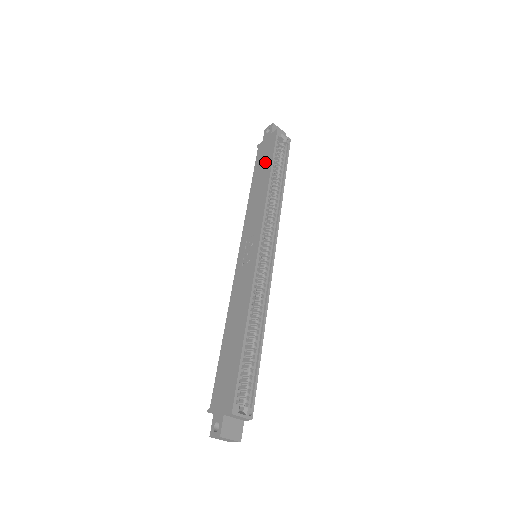
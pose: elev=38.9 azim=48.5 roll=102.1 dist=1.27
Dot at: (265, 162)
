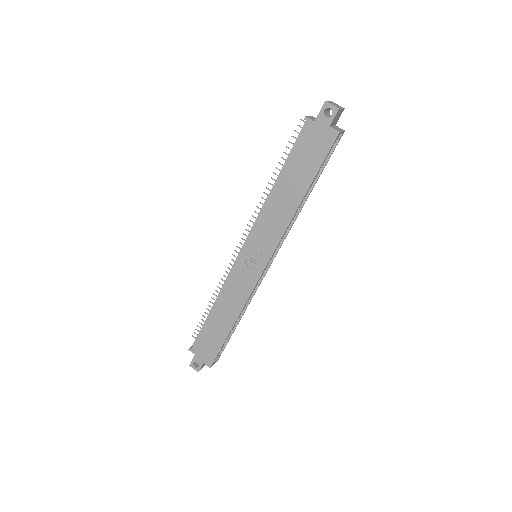
Dot at: (306, 168)
